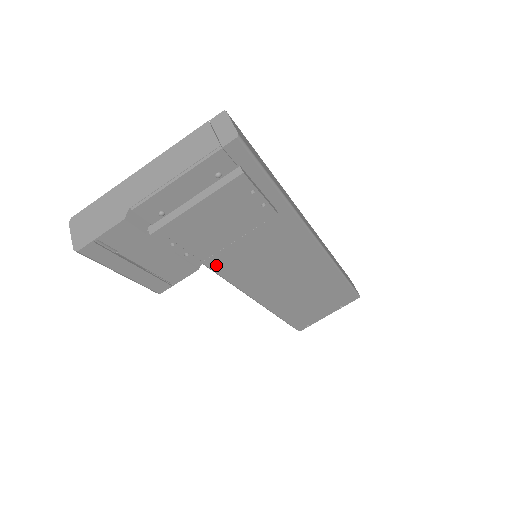
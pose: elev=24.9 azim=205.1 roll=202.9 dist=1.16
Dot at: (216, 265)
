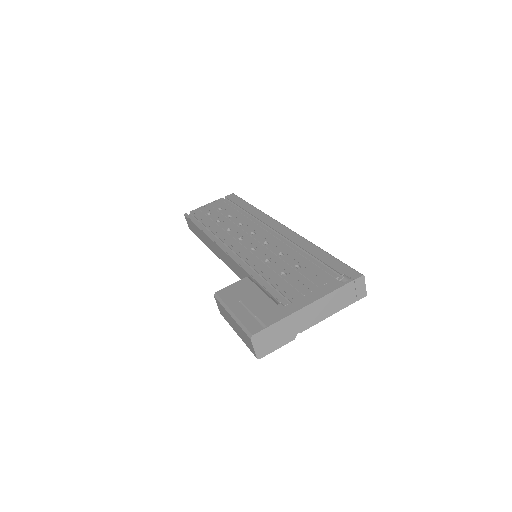
Dot at: occluded
